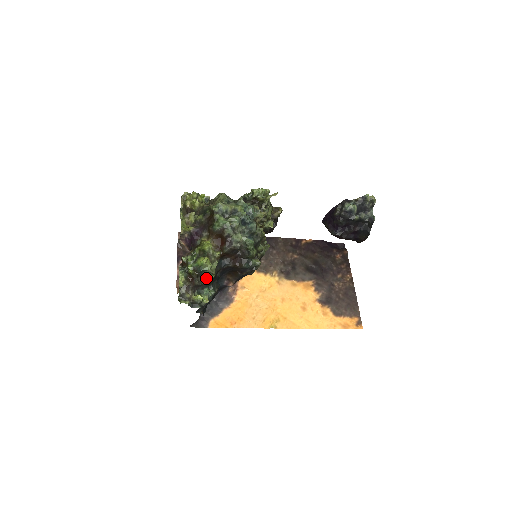
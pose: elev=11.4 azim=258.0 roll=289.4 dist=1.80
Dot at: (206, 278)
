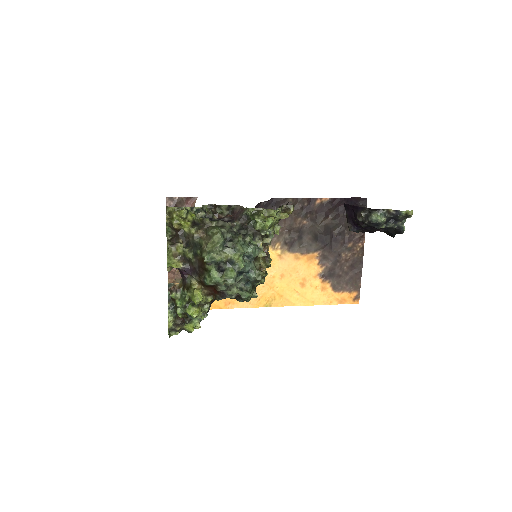
Dot at: occluded
